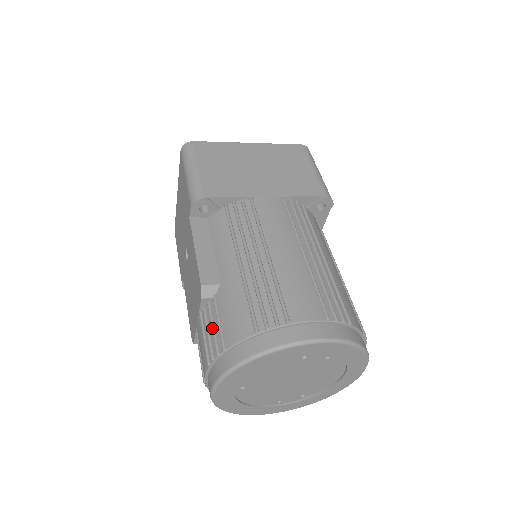
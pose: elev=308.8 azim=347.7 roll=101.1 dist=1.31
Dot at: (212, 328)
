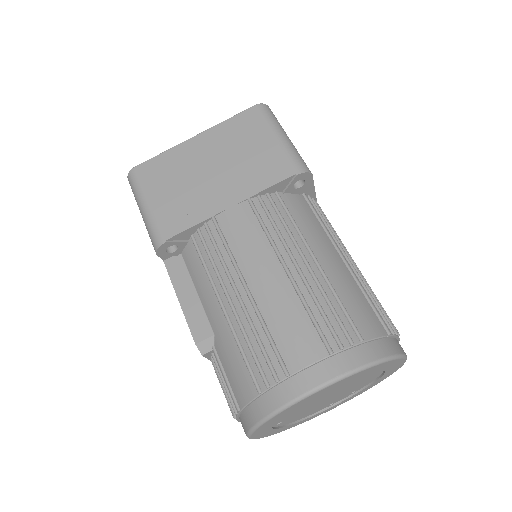
Dot at: (223, 384)
